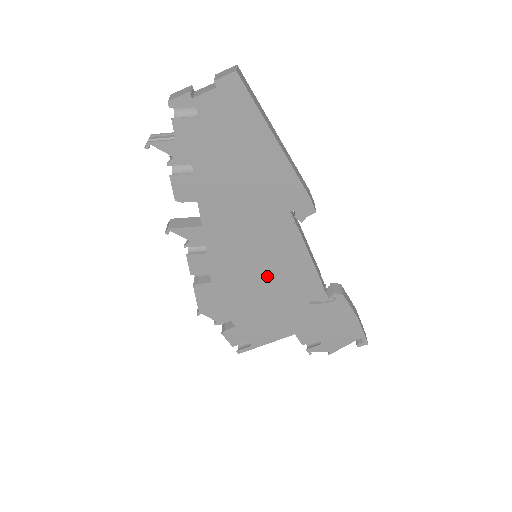
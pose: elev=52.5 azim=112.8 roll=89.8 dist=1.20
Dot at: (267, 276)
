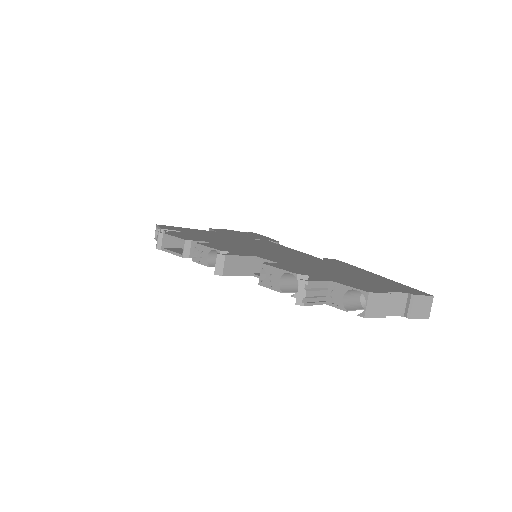
Dot at: occluded
